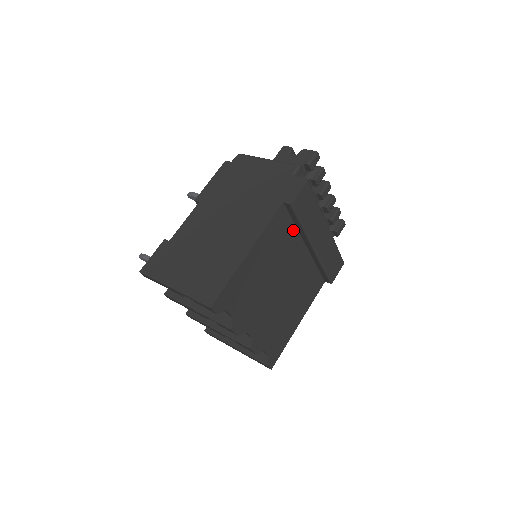
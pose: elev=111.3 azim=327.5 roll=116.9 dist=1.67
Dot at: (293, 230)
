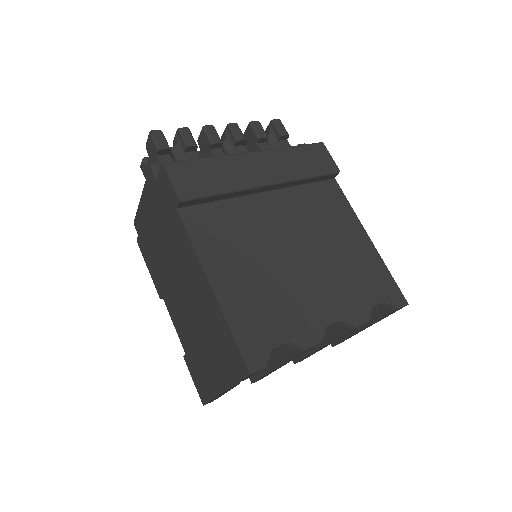
Dot at: (226, 205)
